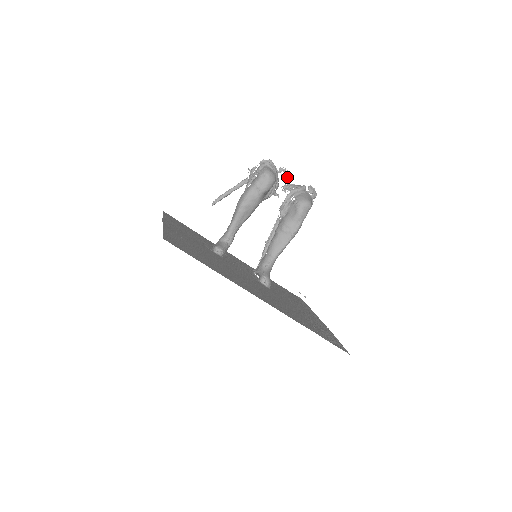
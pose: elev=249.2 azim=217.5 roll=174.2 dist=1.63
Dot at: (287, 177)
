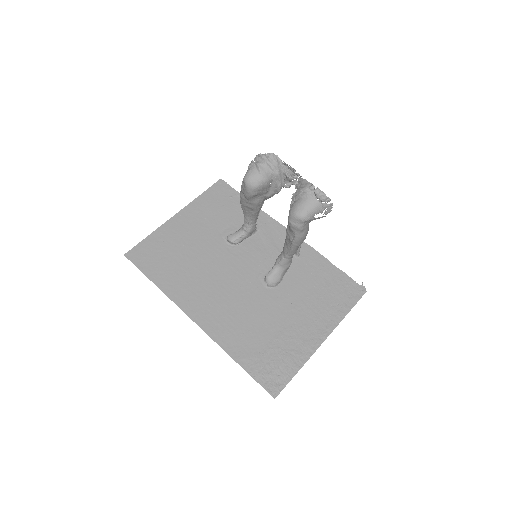
Dot at: (294, 172)
